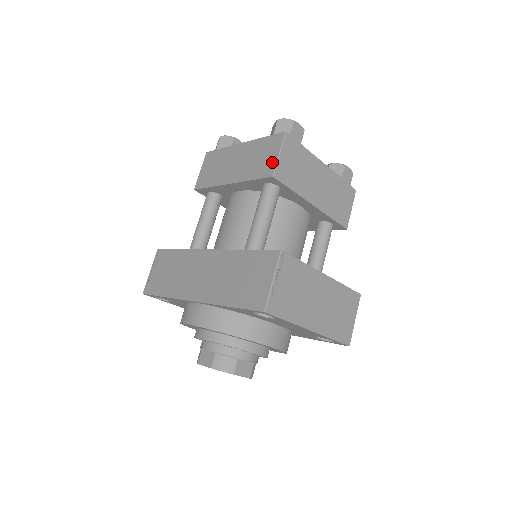
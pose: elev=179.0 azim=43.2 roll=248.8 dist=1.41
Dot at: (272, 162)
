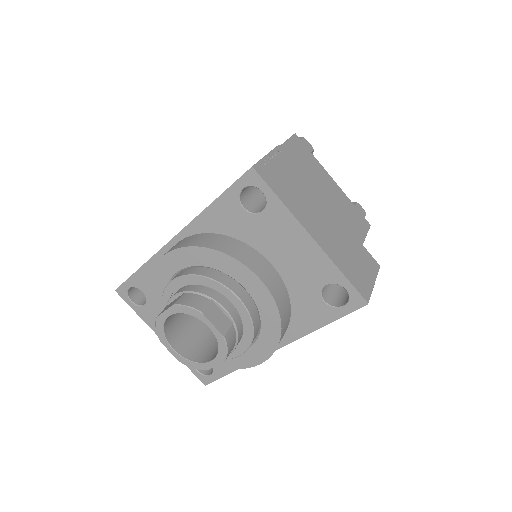
Dot at: occluded
